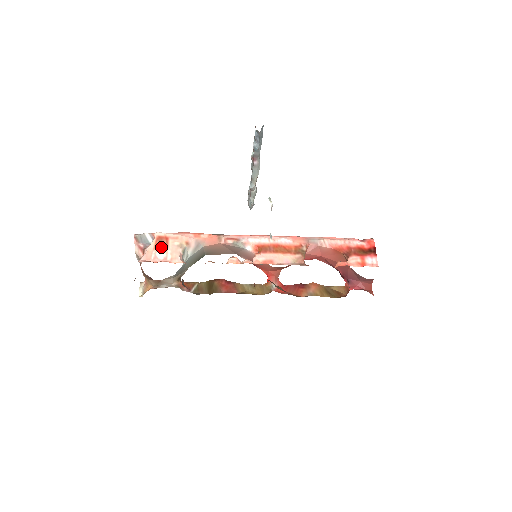
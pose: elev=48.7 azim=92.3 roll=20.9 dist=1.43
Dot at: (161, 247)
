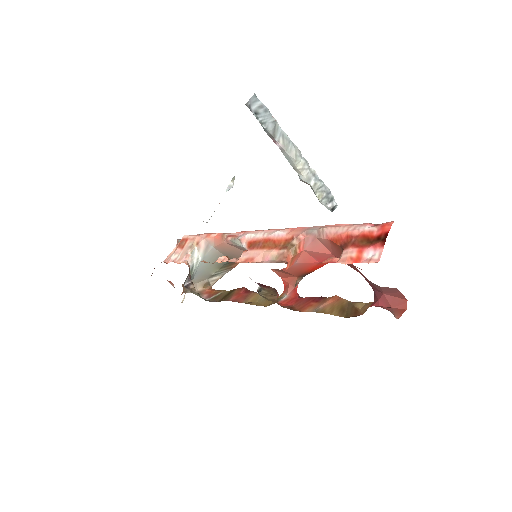
Dot at: (178, 248)
